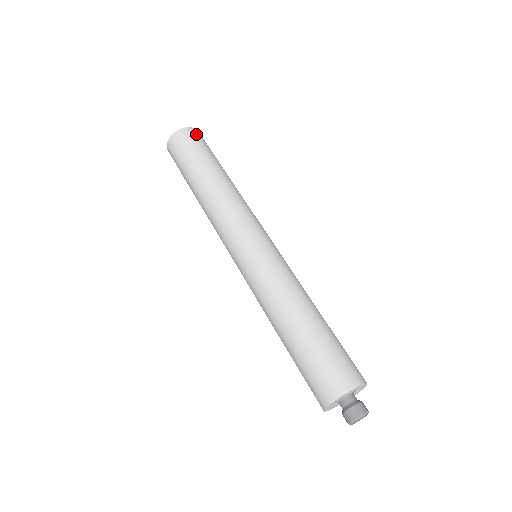
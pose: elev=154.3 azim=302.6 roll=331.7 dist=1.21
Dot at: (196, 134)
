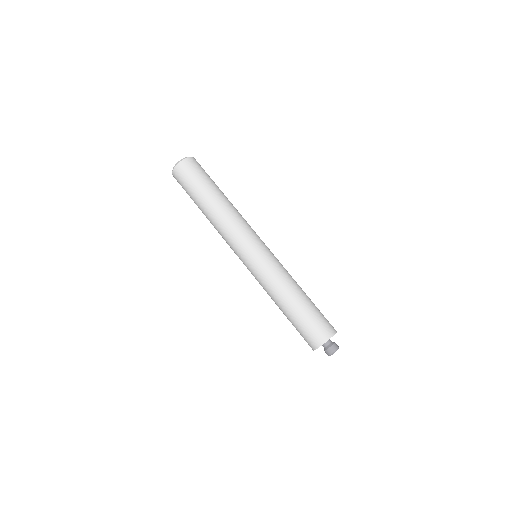
Dot at: occluded
